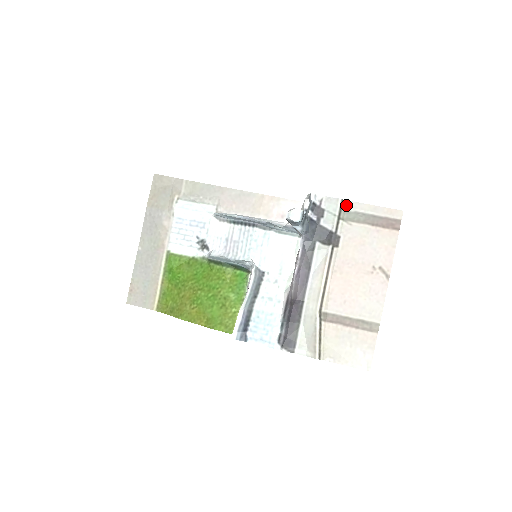
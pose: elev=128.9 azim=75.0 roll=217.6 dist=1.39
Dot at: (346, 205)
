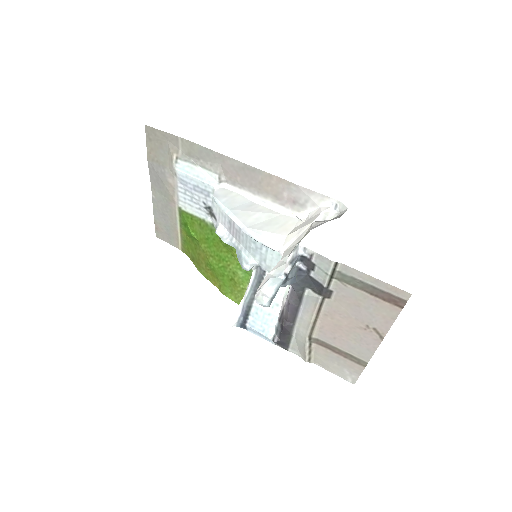
Dot at: (341, 267)
